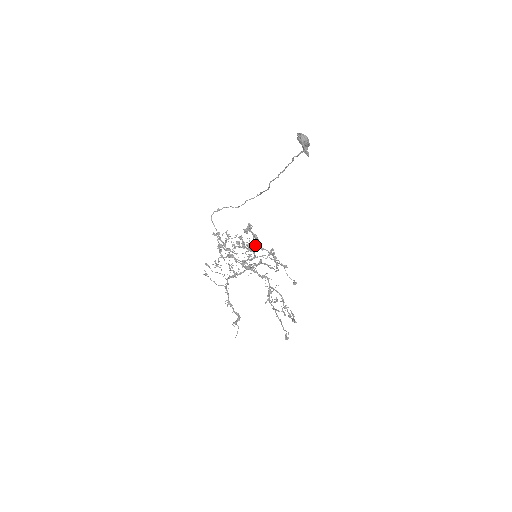
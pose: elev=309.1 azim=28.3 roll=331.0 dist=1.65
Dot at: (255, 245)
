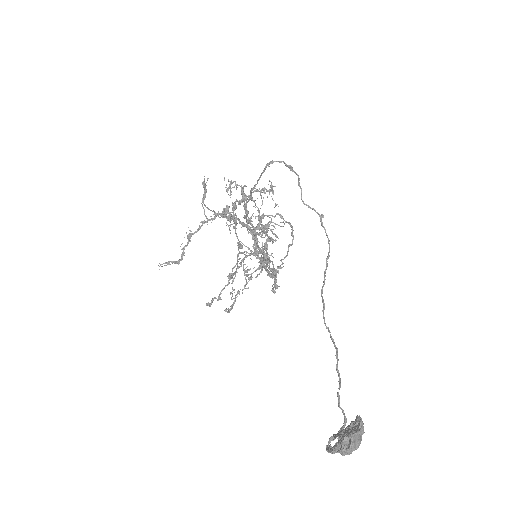
Dot at: (259, 262)
